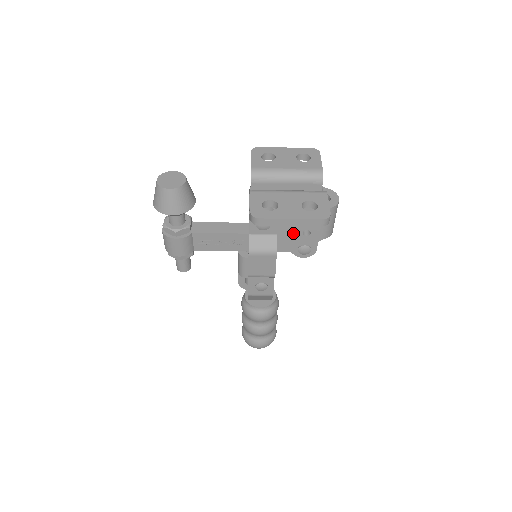
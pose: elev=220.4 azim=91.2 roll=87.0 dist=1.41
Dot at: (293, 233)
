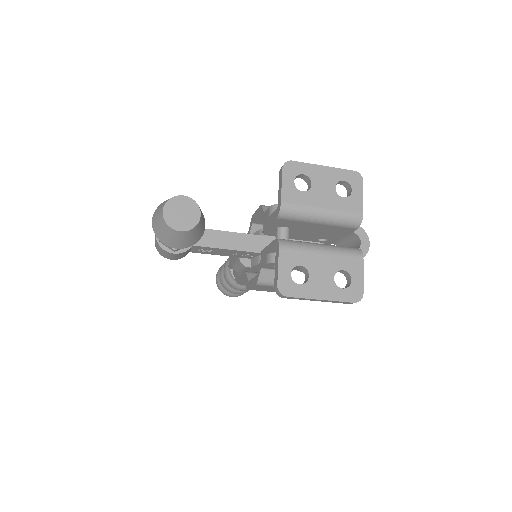
Dot at: occluded
